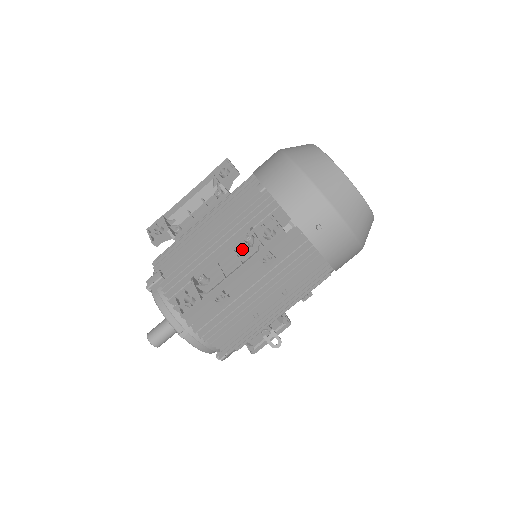
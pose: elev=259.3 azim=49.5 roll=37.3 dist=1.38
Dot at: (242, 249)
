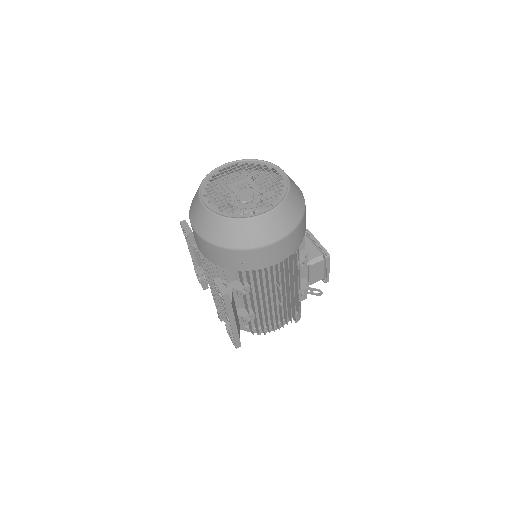
Dot at: occluded
